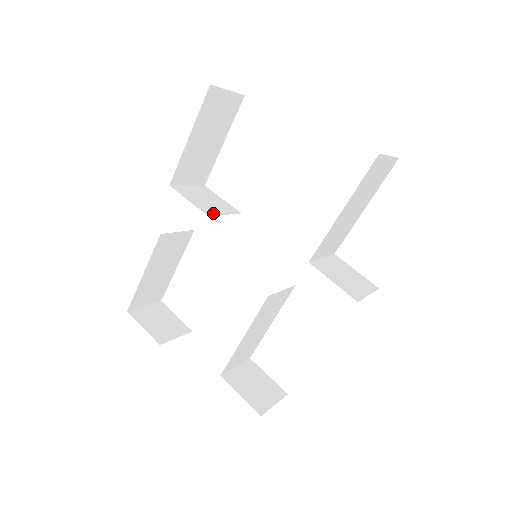
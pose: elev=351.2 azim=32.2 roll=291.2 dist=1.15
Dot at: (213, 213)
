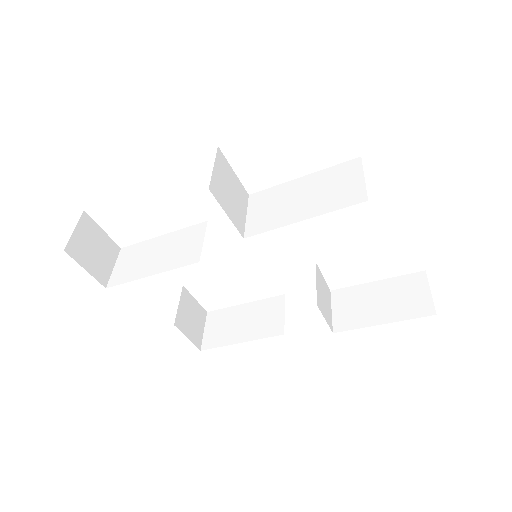
Dot at: (243, 225)
